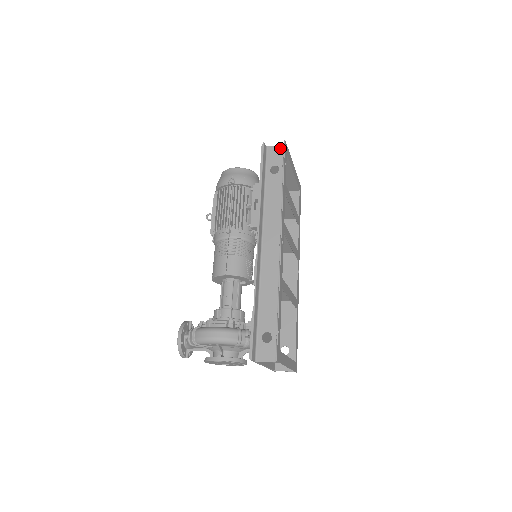
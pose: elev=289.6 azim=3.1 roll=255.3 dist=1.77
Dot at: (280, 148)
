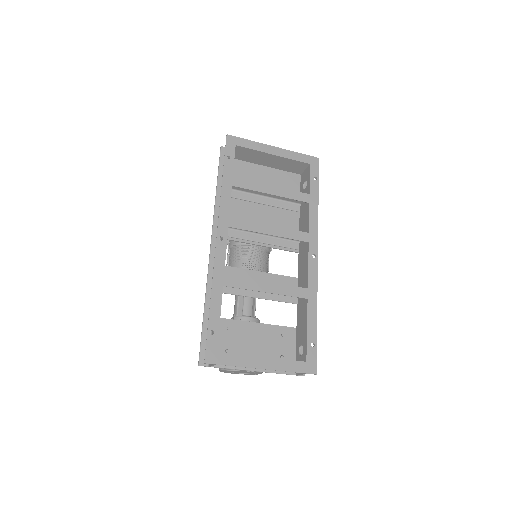
Dot at: occluded
